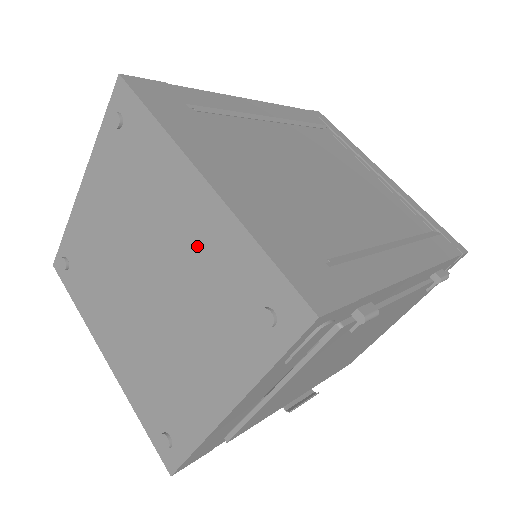
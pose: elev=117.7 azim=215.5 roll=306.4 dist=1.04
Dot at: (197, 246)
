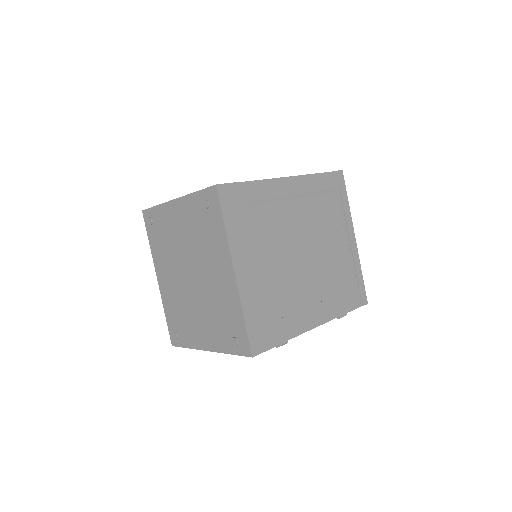
Dot at: (220, 290)
